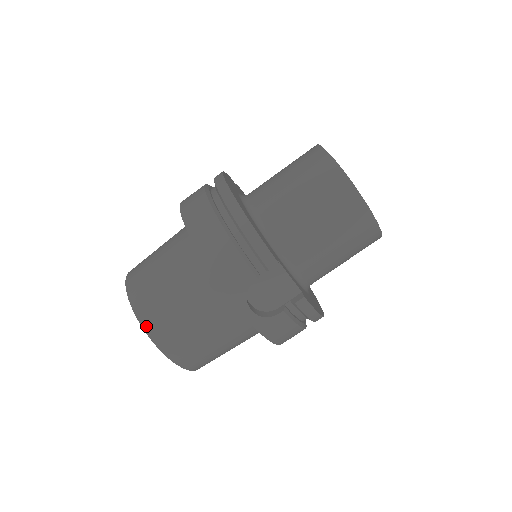
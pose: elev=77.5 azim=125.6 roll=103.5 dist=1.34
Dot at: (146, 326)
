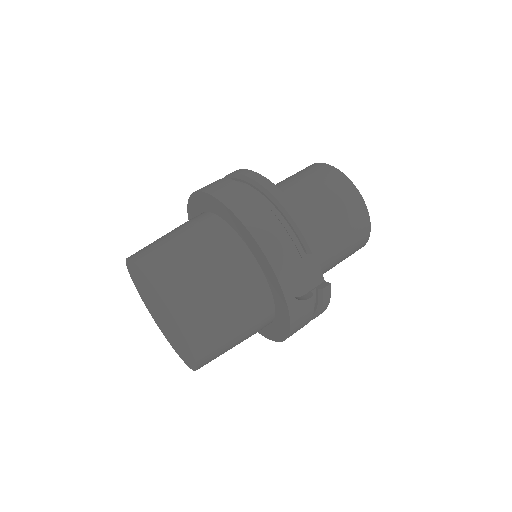
Dot at: (173, 308)
